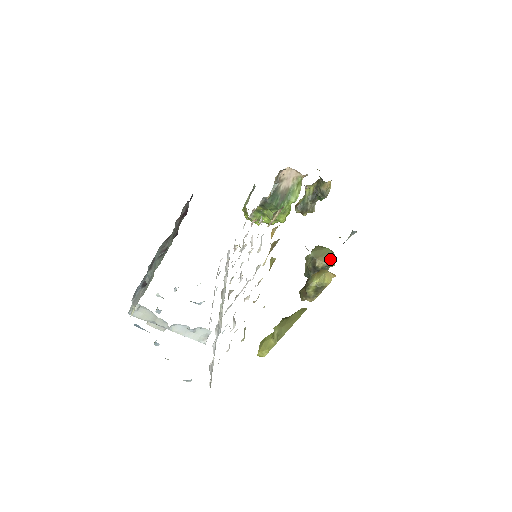
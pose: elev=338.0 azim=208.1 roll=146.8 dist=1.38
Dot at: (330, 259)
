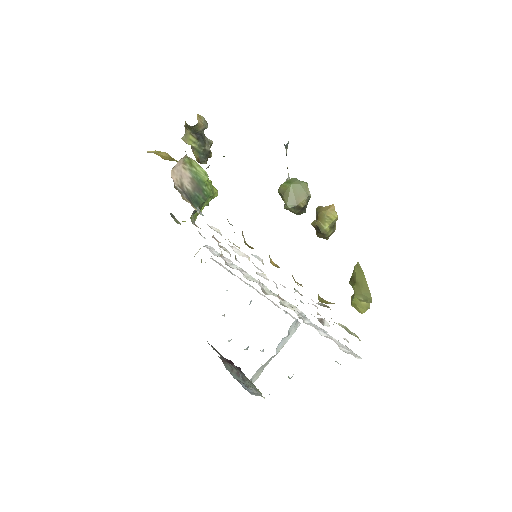
Dot at: (304, 190)
